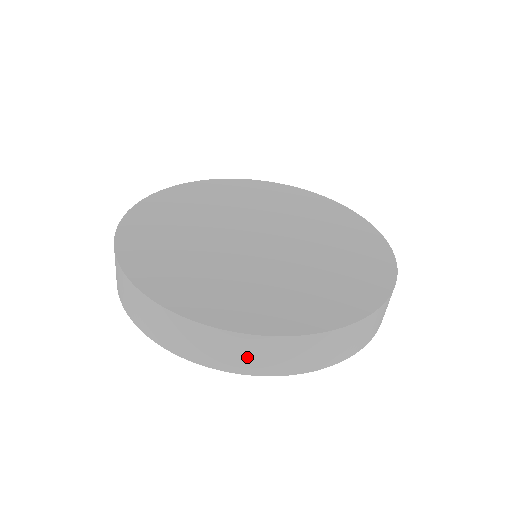
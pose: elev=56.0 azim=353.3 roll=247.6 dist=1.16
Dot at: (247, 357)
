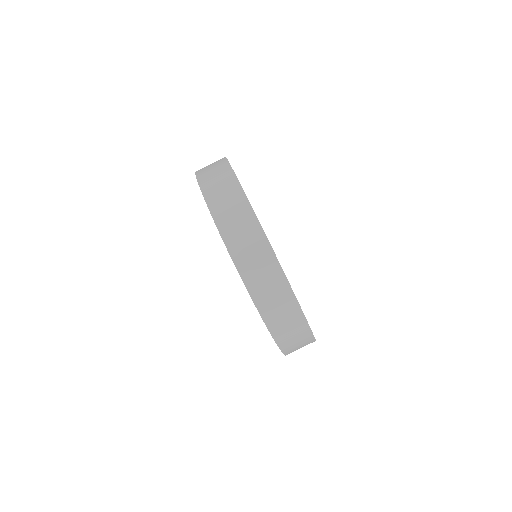
Dot at: (229, 210)
